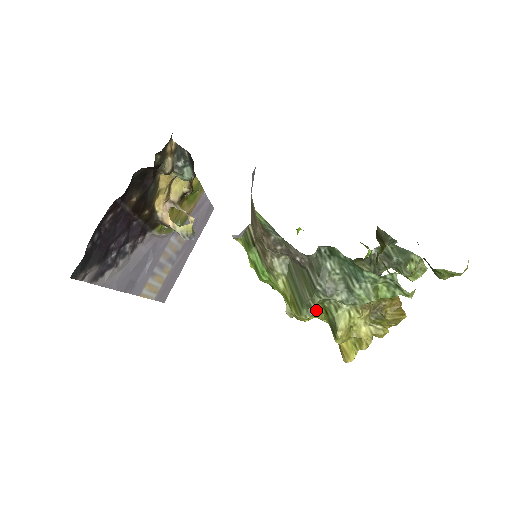
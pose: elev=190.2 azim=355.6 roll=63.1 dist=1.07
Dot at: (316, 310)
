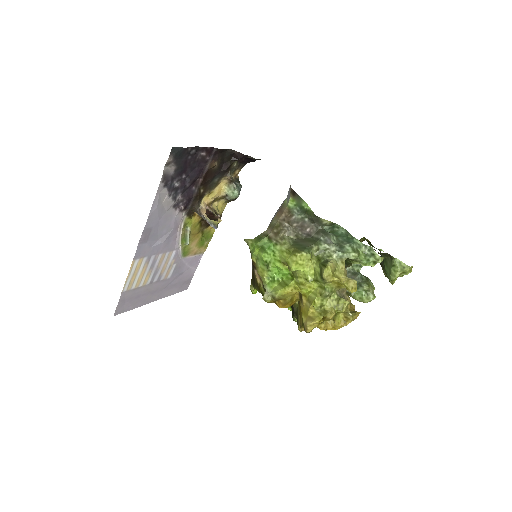
Dot at: (311, 258)
